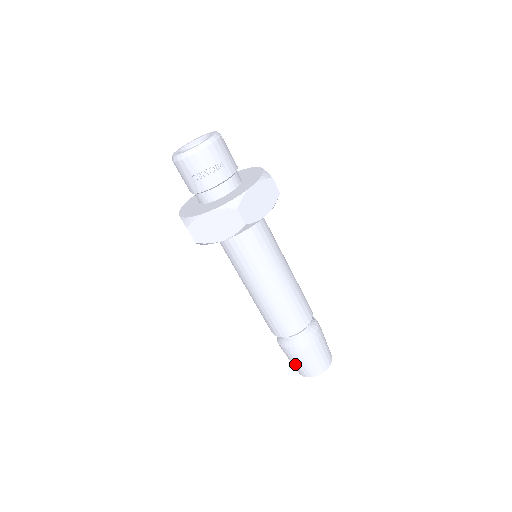
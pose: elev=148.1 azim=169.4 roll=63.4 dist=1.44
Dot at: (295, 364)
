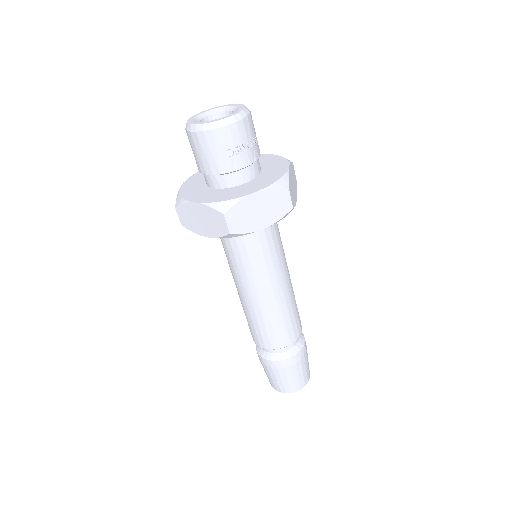
Dot at: (283, 380)
